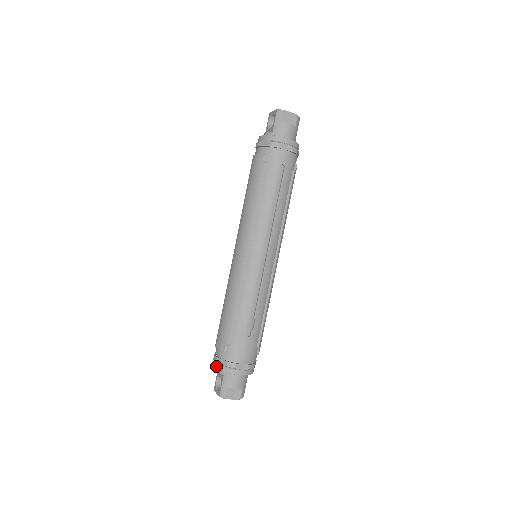
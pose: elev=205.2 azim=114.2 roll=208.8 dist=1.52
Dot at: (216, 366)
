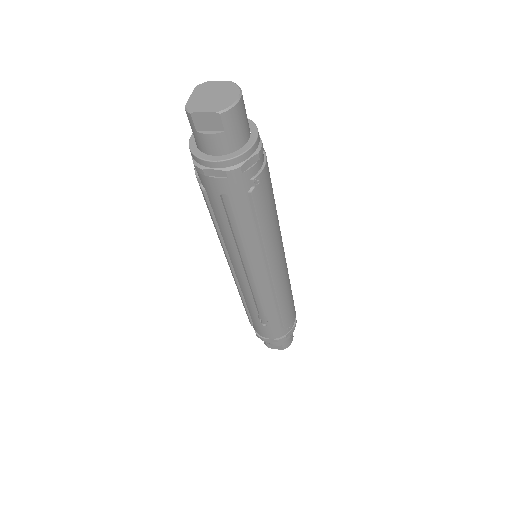
Dot at: occluded
